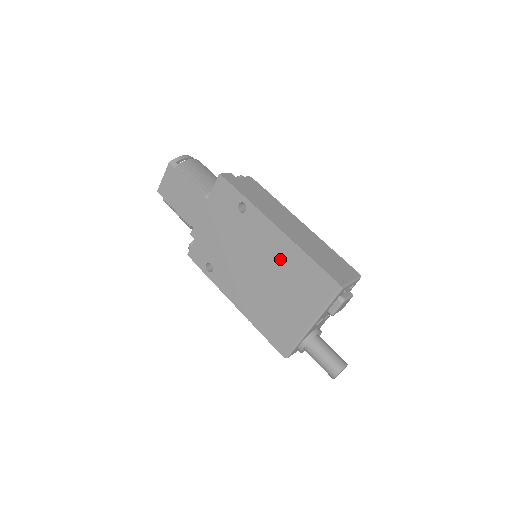
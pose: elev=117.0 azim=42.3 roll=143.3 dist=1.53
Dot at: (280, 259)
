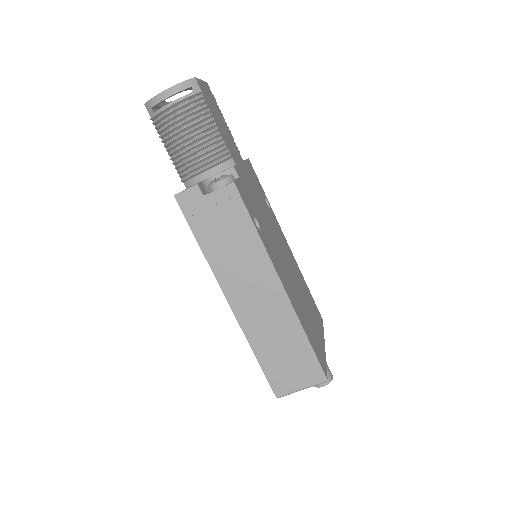
Dot at: occluded
